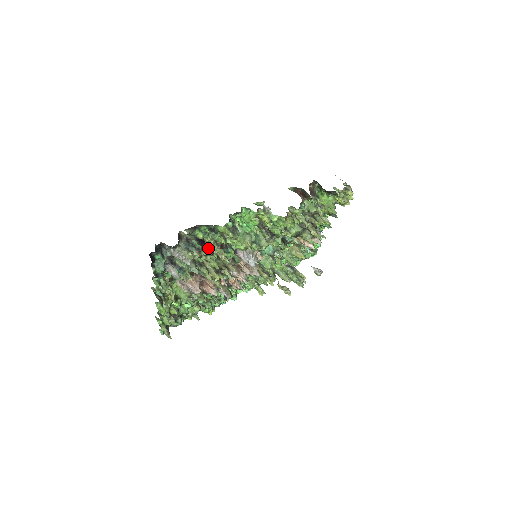
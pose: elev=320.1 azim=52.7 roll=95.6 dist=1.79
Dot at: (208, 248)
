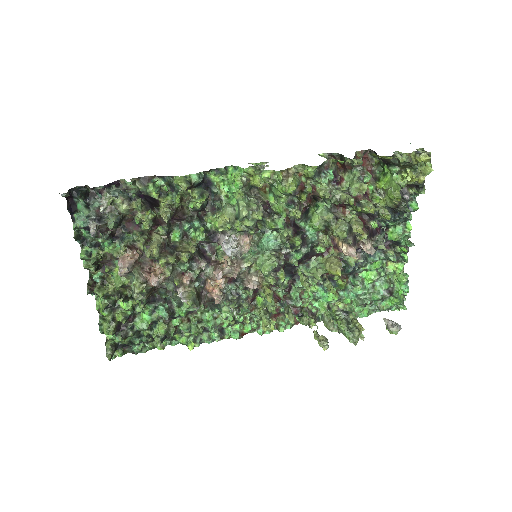
Dot at: (156, 208)
